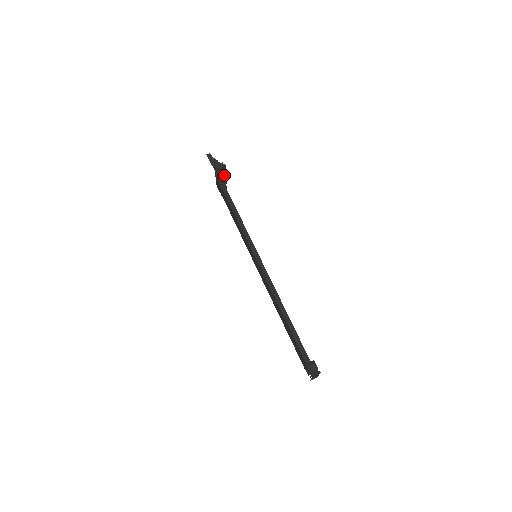
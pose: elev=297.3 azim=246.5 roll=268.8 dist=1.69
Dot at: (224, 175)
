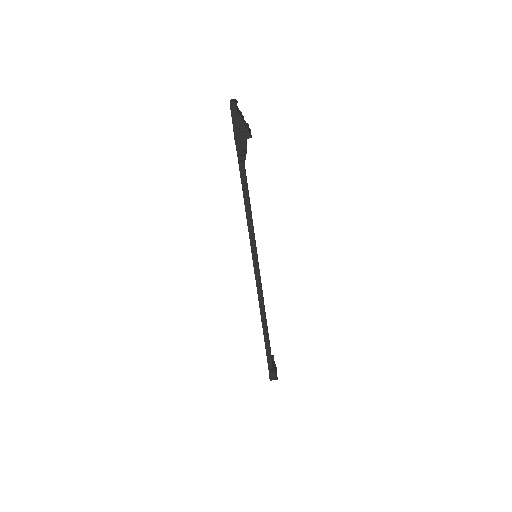
Dot at: (246, 149)
